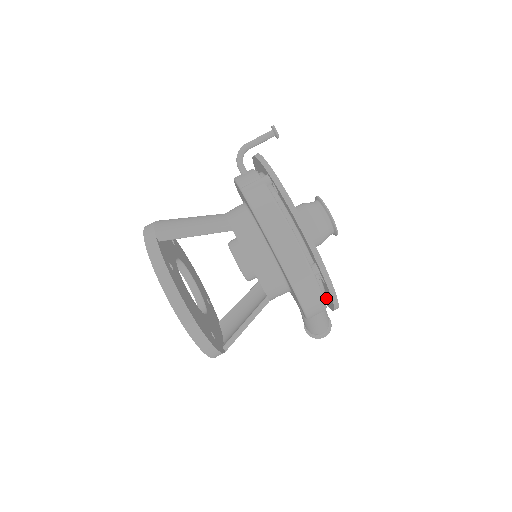
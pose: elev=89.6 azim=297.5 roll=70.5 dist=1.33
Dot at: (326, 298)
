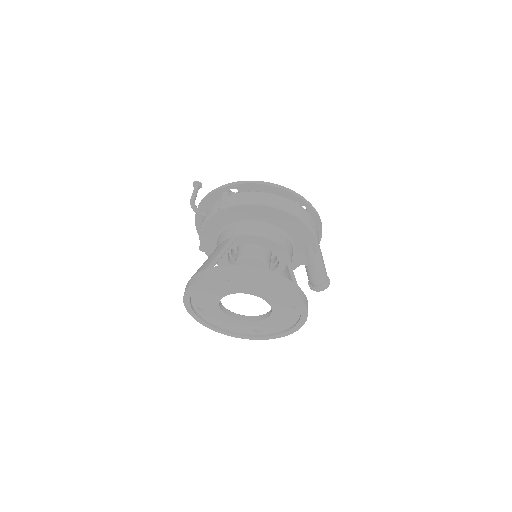
Dot at: occluded
